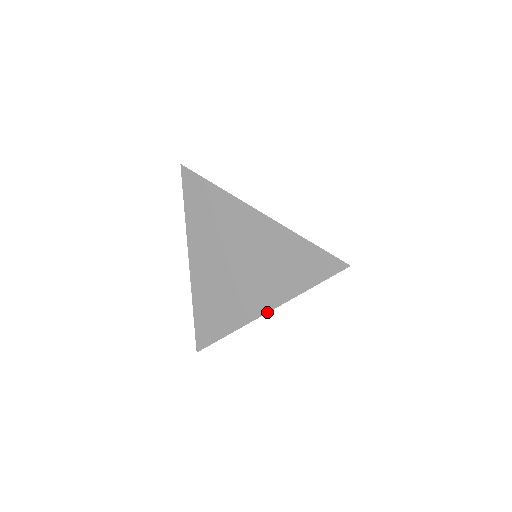
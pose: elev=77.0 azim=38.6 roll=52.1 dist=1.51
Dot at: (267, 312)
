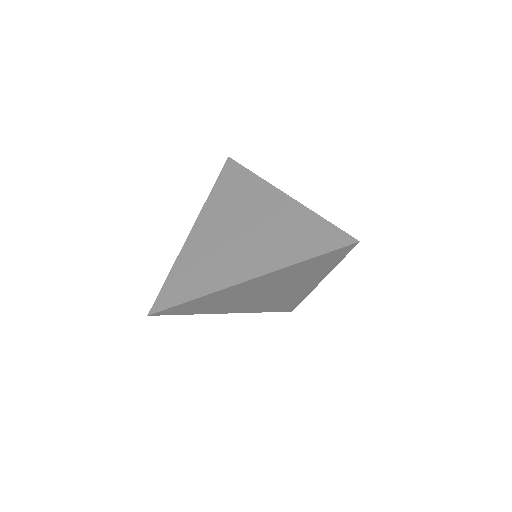
Dot at: (252, 278)
